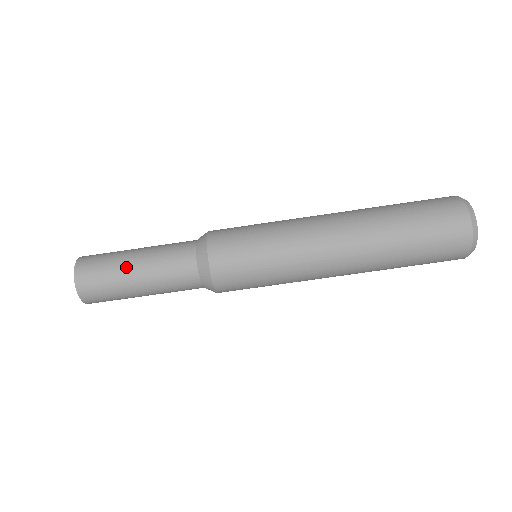
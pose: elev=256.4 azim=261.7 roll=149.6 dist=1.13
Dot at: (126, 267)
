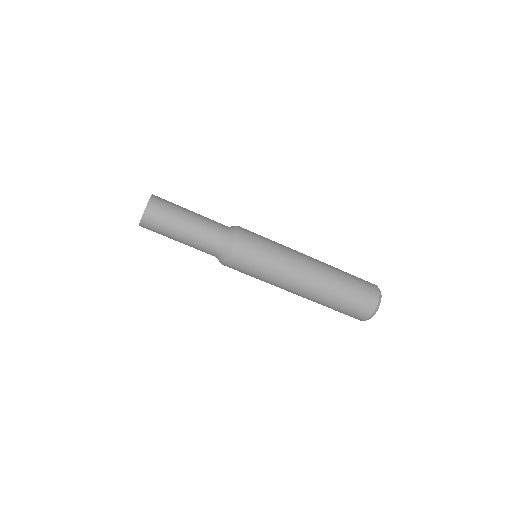
Dot at: (182, 219)
